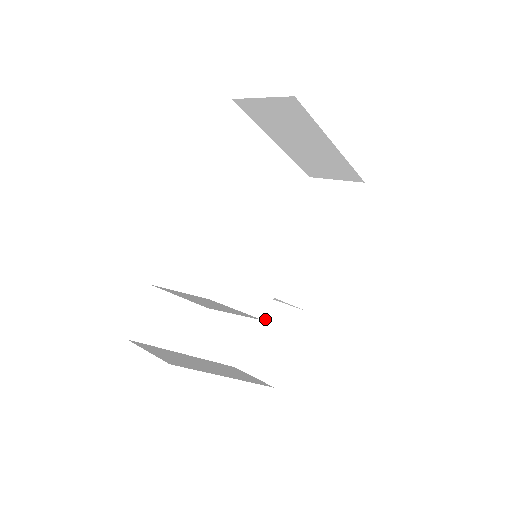
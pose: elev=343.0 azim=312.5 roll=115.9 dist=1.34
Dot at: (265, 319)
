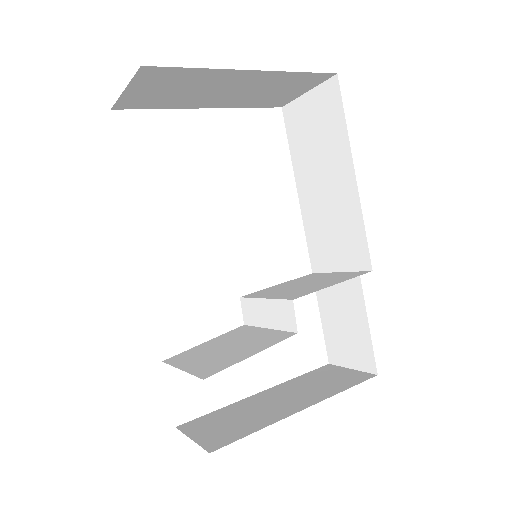
Dot at: (328, 299)
